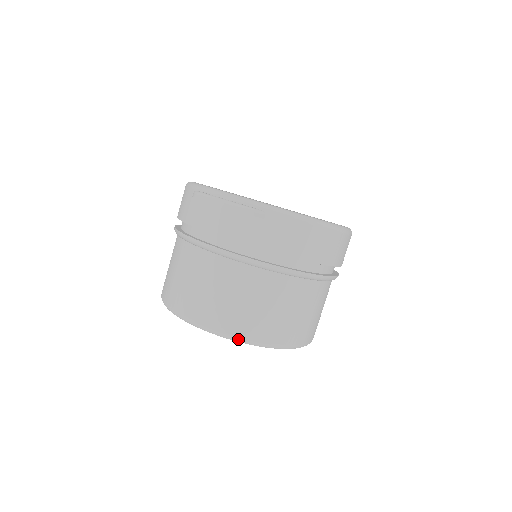
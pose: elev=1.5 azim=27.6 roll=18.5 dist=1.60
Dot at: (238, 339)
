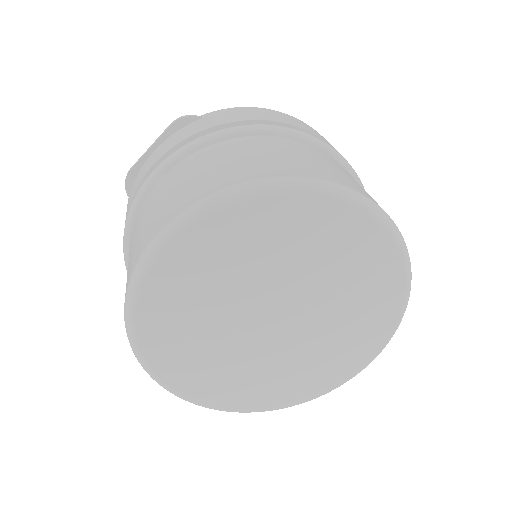
Dot at: (241, 186)
